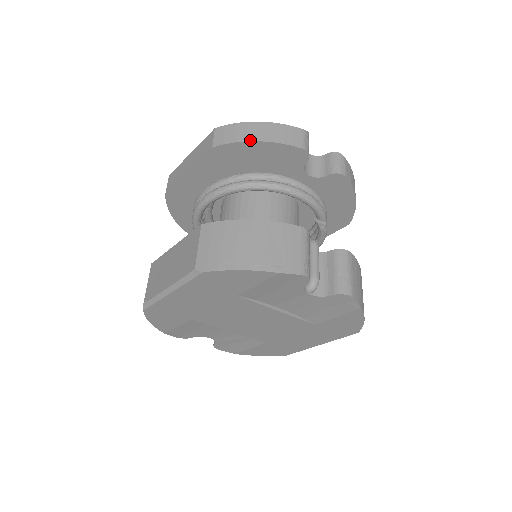
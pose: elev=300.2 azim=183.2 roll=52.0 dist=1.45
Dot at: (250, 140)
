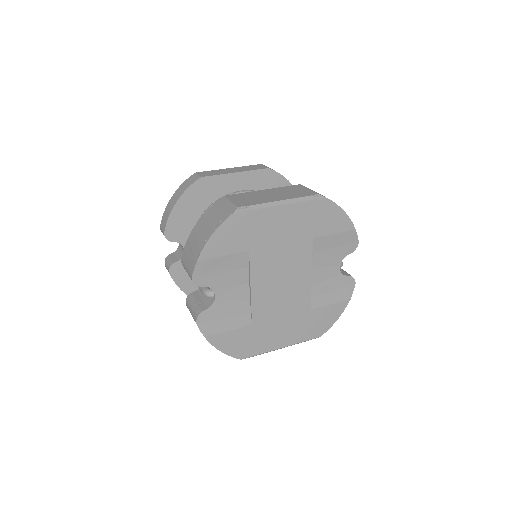
Dot at: occluded
